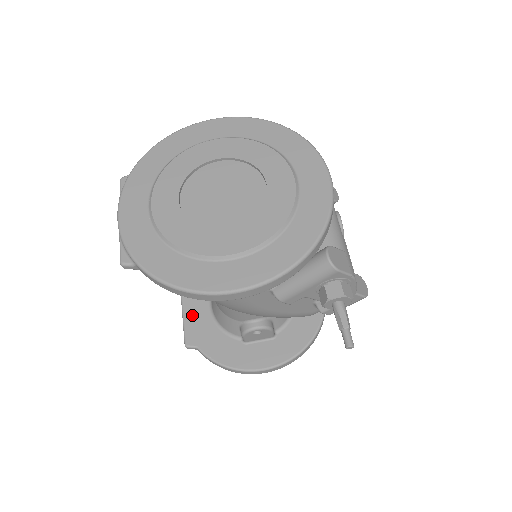
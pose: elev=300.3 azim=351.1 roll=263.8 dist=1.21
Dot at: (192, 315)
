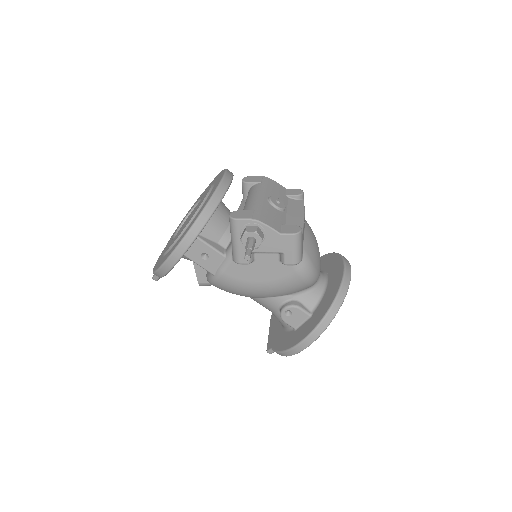
Dot at: (272, 331)
